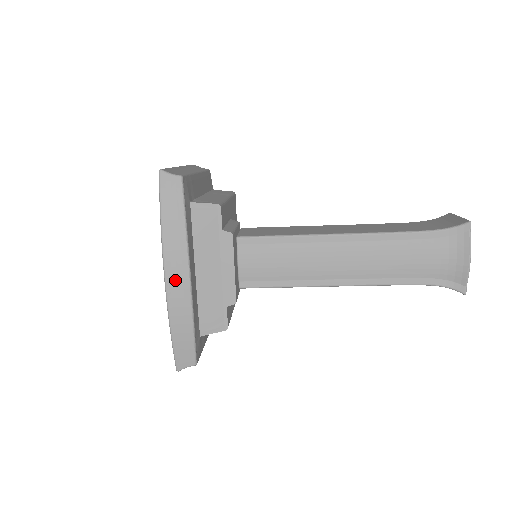
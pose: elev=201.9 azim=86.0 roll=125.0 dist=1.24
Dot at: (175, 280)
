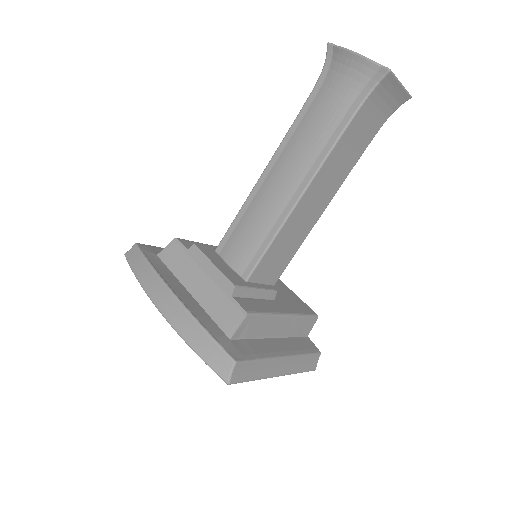
Dot at: (165, 304)
